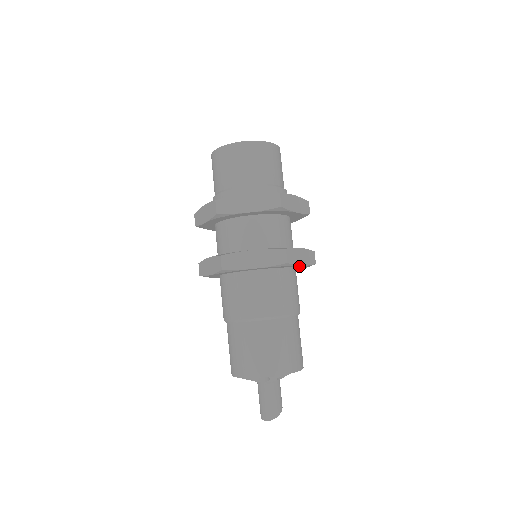
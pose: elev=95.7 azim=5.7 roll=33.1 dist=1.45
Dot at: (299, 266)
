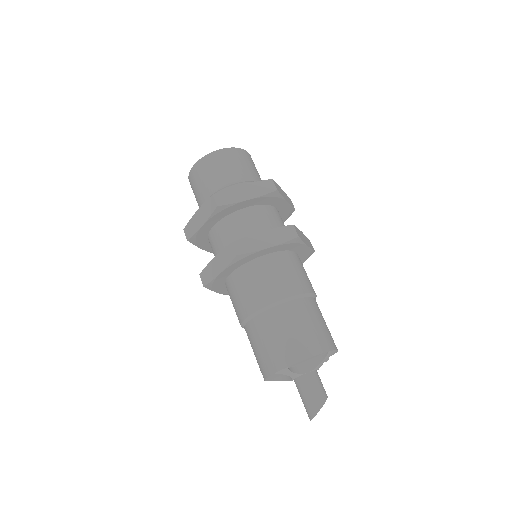
Dot at: (272, 249)
